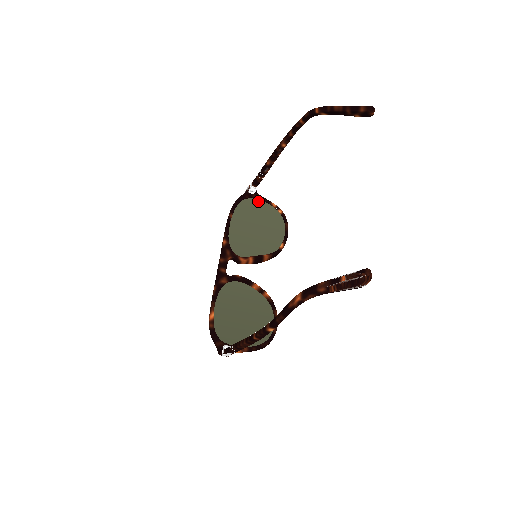
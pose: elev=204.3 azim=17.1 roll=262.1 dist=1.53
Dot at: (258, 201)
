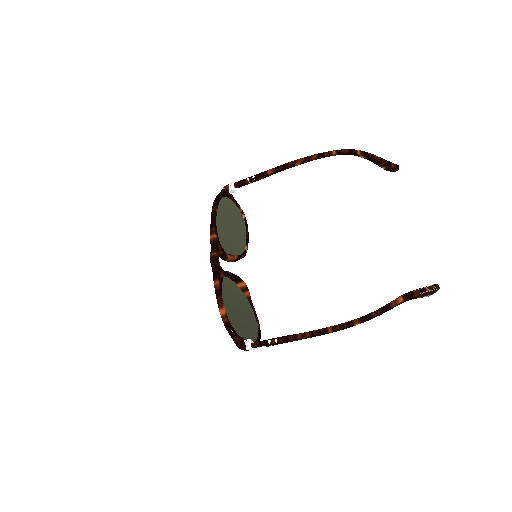
Dot at: (231, 201)
